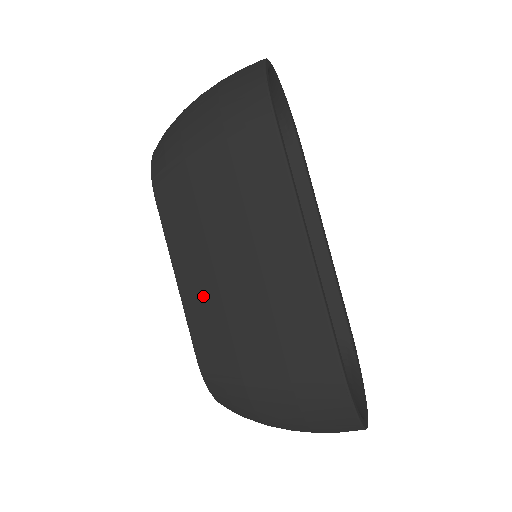
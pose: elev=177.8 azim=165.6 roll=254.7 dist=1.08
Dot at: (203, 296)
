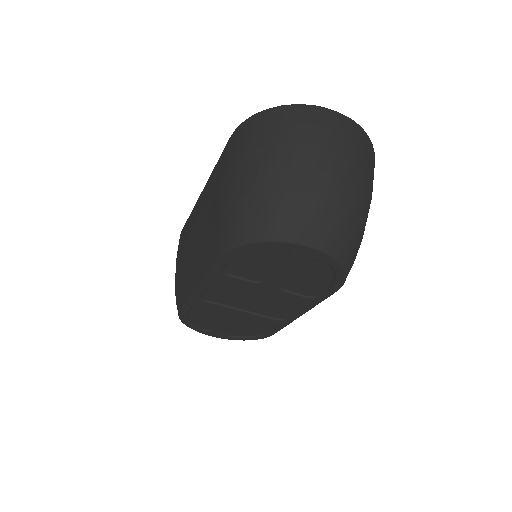
Dot at: (201, 259)
